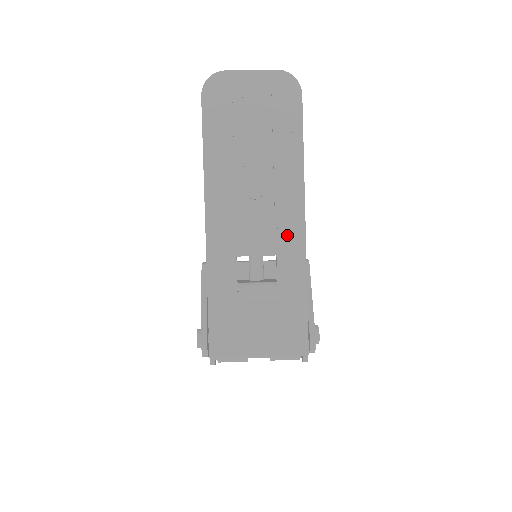
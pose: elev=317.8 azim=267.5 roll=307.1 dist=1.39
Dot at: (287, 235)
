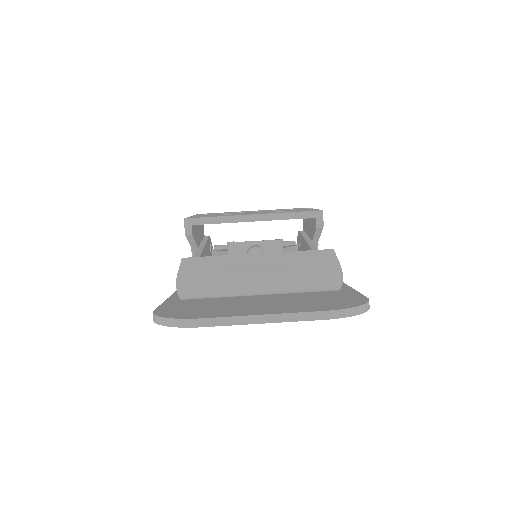
Dot at: occluded
